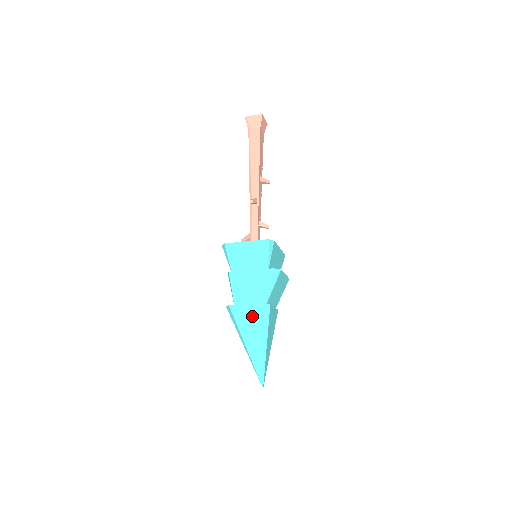
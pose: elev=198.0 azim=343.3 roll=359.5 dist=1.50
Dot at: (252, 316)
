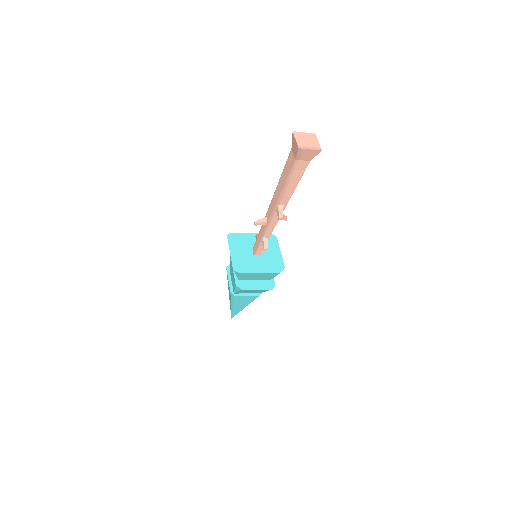
Dot at: occluded
